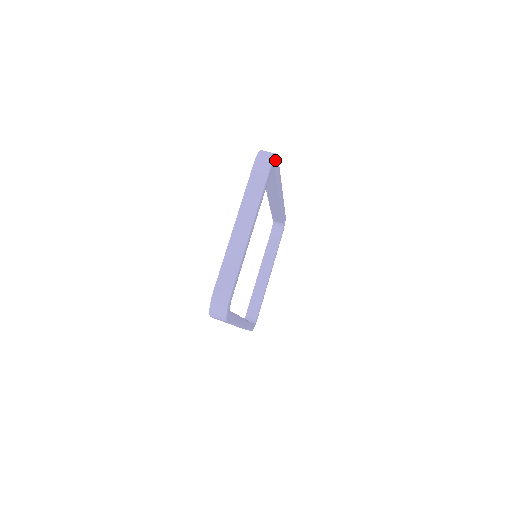
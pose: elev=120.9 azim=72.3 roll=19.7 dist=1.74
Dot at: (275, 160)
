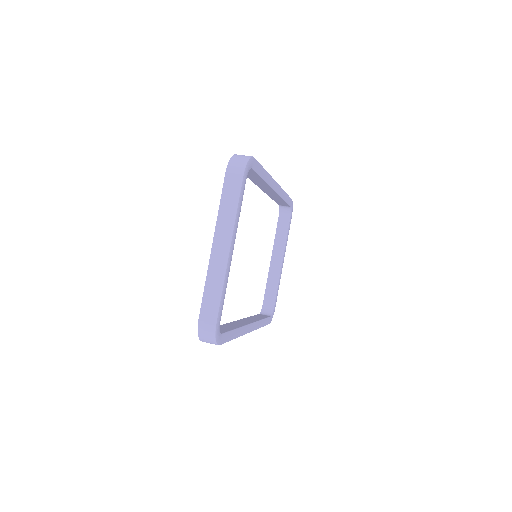
Dot at: (250, 164)
